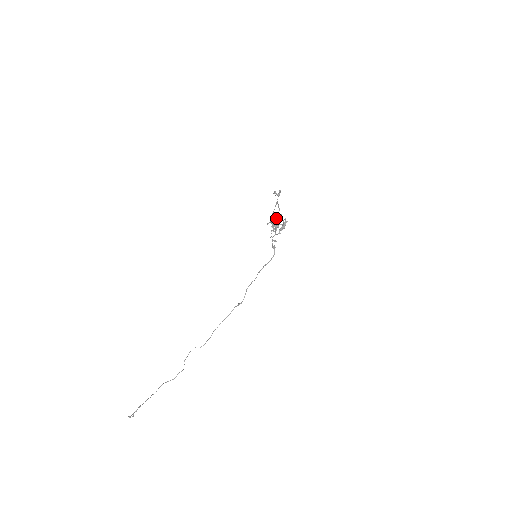
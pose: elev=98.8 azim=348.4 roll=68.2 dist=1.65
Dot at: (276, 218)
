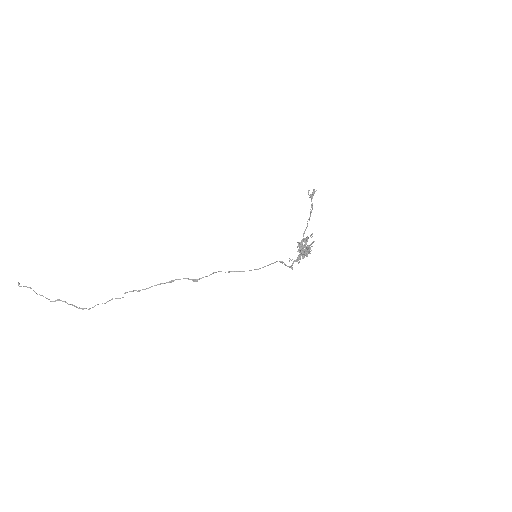
Dot at: (306, 240)
